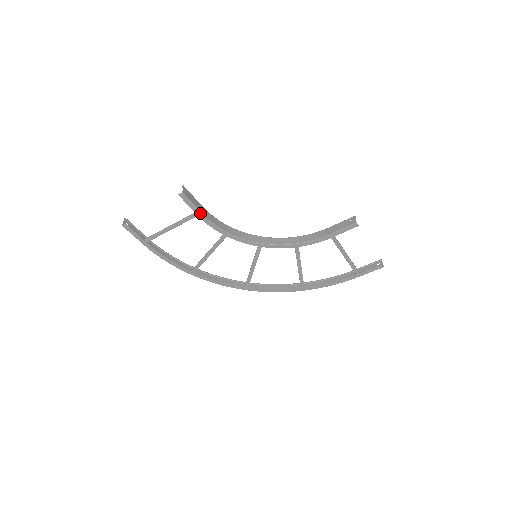
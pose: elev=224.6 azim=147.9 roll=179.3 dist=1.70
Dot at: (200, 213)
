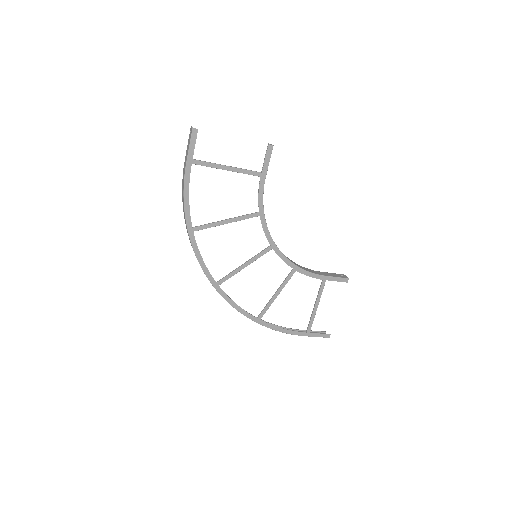
Dot at: (265, 176)
